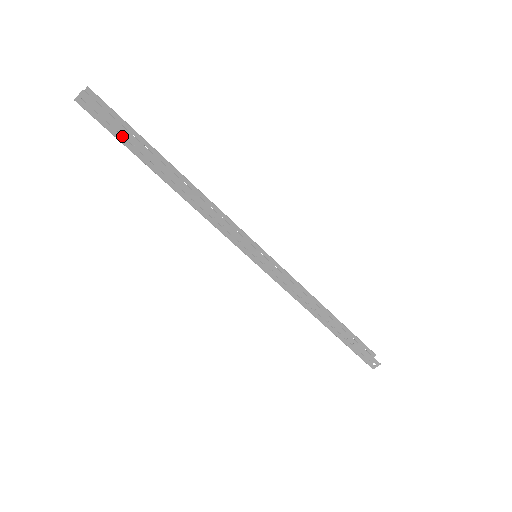
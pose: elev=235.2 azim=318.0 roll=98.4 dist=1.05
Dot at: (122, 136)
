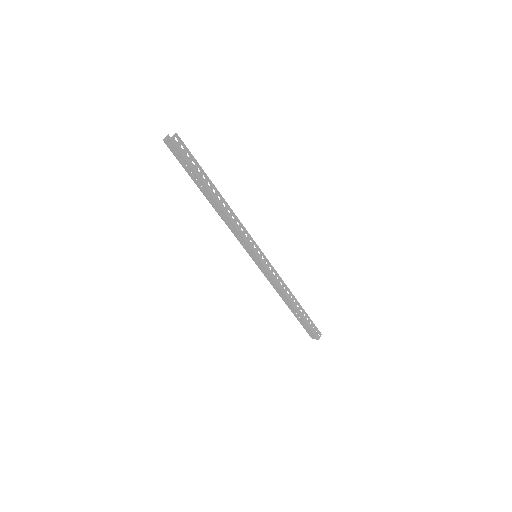
Dot at: (194, 165)
